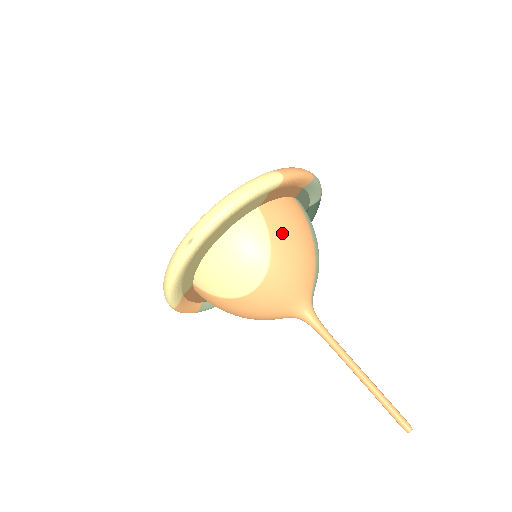
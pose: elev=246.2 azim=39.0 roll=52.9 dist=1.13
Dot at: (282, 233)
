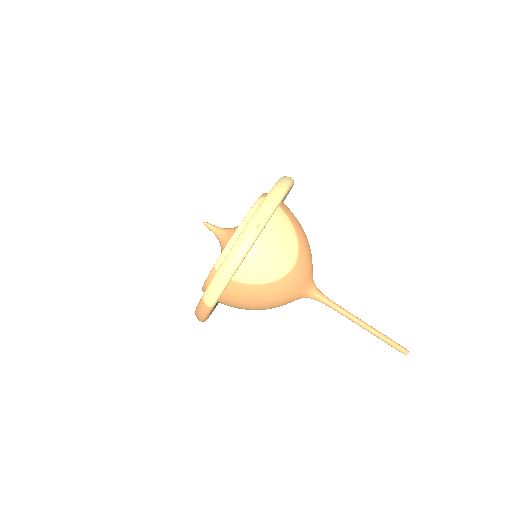
Dot at: (297, 224)
